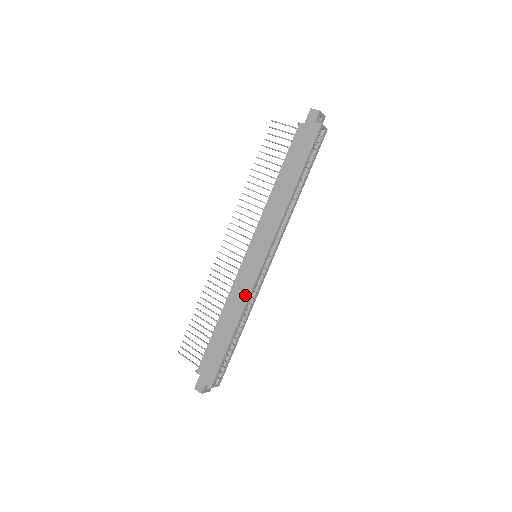
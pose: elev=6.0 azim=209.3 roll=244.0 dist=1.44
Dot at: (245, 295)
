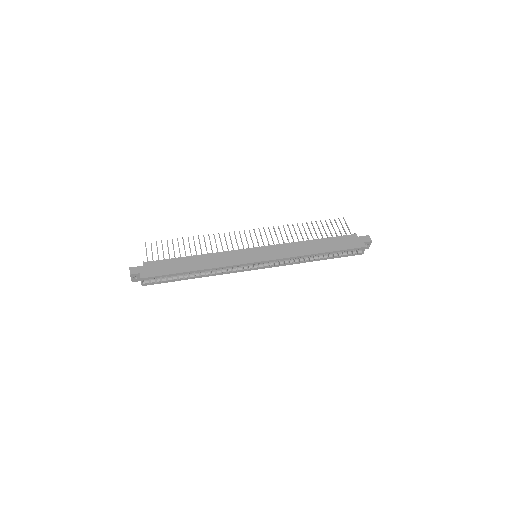
Dot at: (227, 263)
